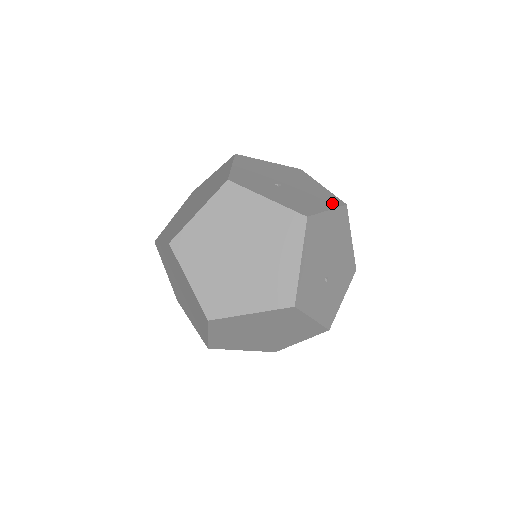
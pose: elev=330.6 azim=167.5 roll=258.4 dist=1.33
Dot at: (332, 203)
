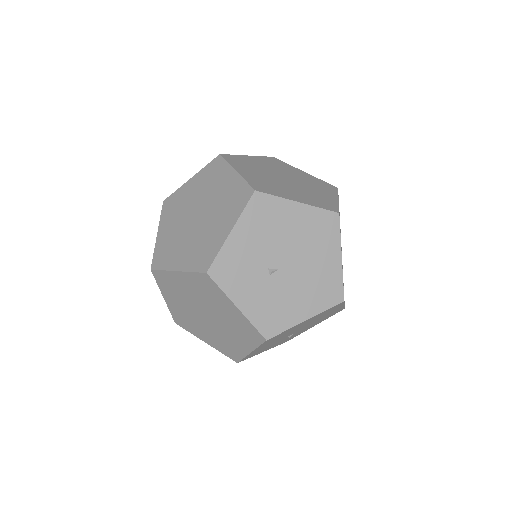
Dot at: (324, 302)
